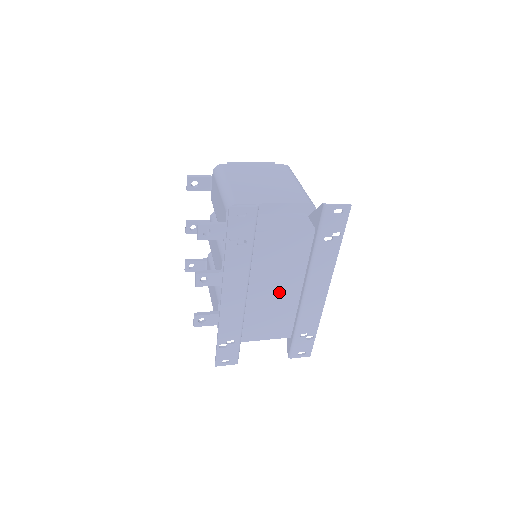
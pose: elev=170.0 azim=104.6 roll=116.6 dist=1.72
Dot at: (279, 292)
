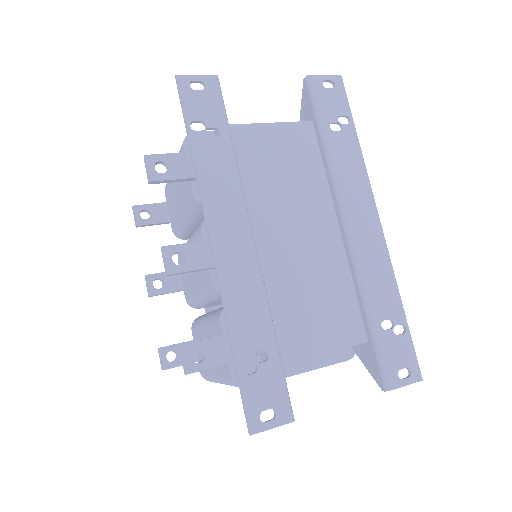
Dot at: (306, 237)
